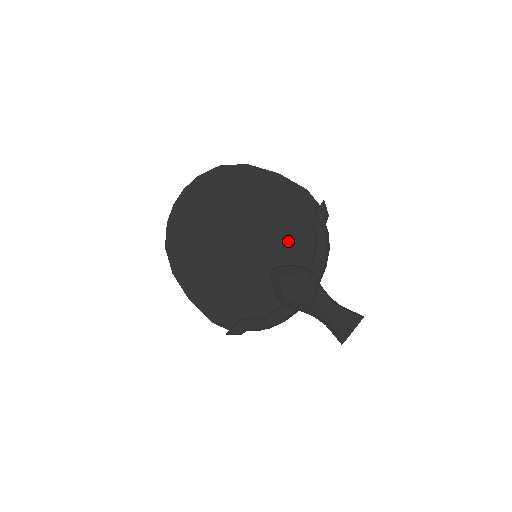
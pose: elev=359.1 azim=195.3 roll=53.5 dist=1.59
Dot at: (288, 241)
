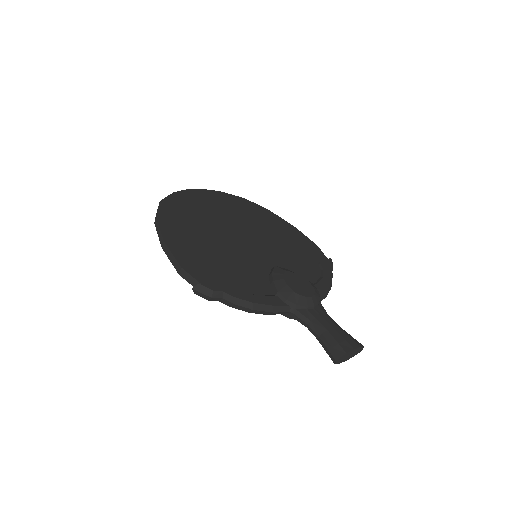
Dot at: (294, 261)
